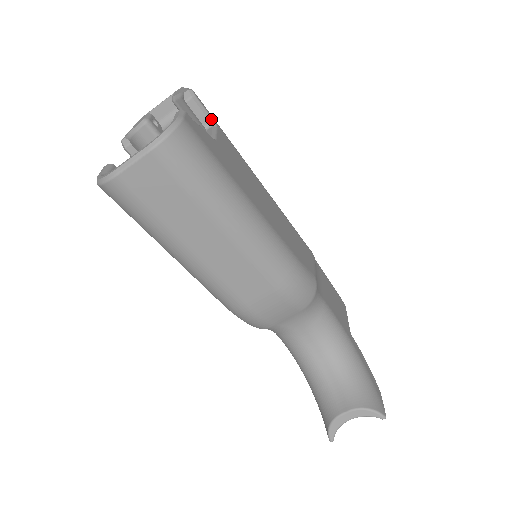
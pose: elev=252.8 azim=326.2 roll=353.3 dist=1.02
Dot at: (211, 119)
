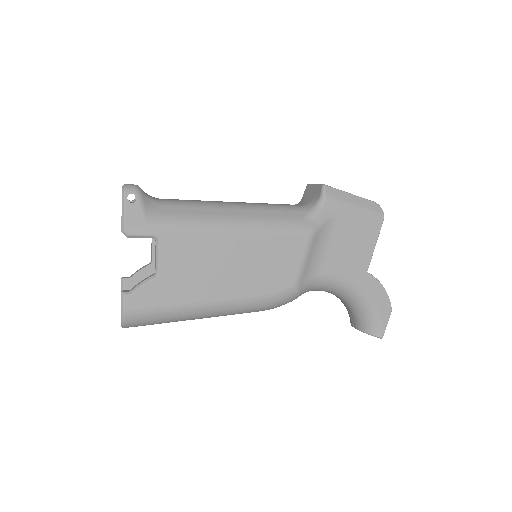
Dot at: (152, 237)
